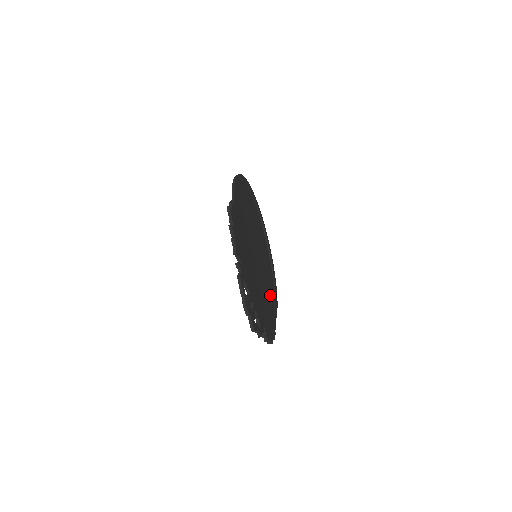
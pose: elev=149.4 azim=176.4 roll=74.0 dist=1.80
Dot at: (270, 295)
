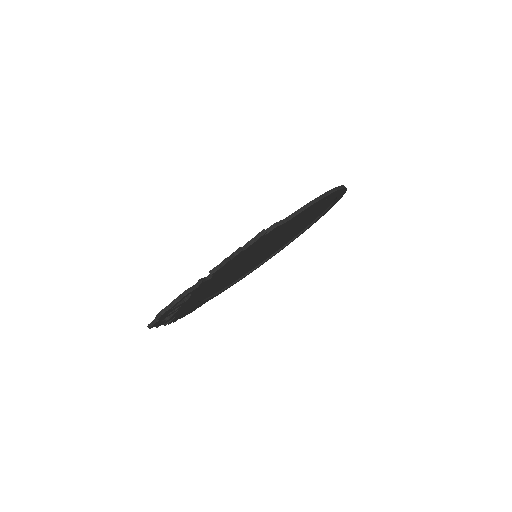
Dot at: (233, 280)
